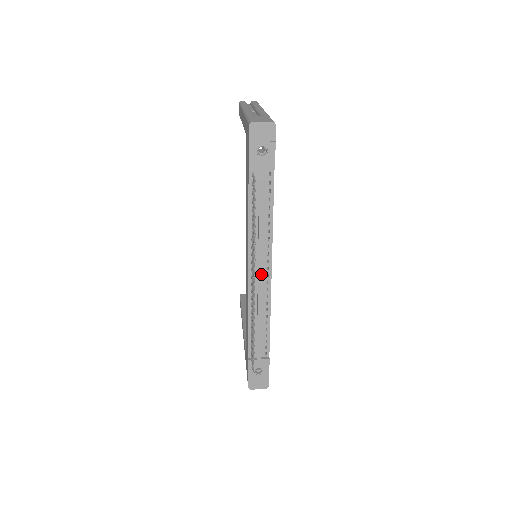
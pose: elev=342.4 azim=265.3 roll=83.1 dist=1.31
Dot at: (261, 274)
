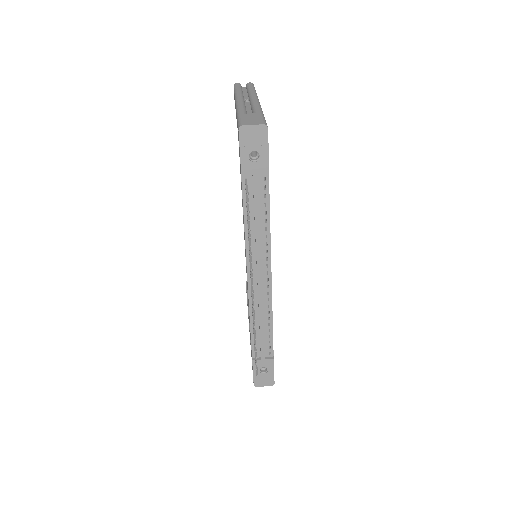
Dot at: (260, 279)
